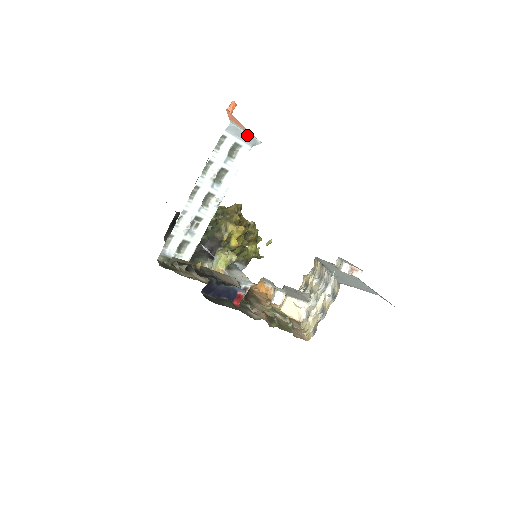
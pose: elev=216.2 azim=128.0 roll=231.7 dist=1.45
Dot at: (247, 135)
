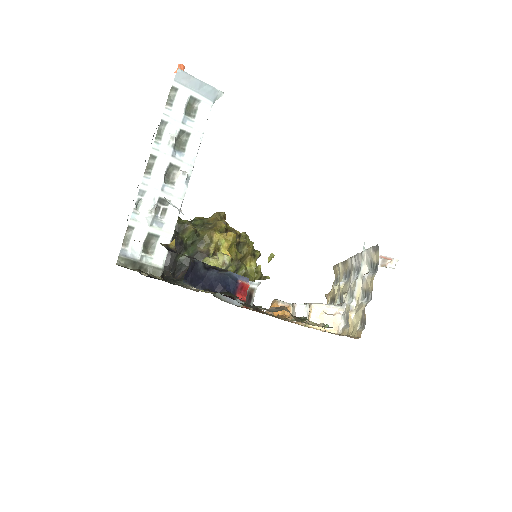
Dot at: (203, 84)
